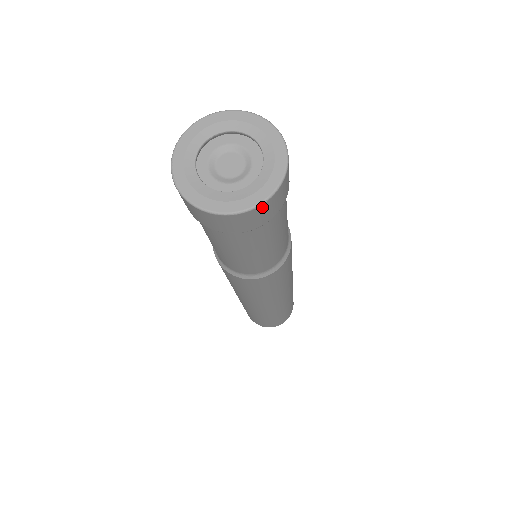
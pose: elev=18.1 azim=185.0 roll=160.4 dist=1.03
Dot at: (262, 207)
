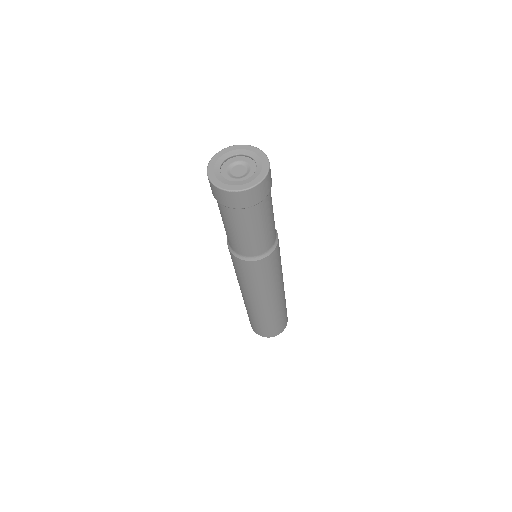
Dot at: (230, 194)
